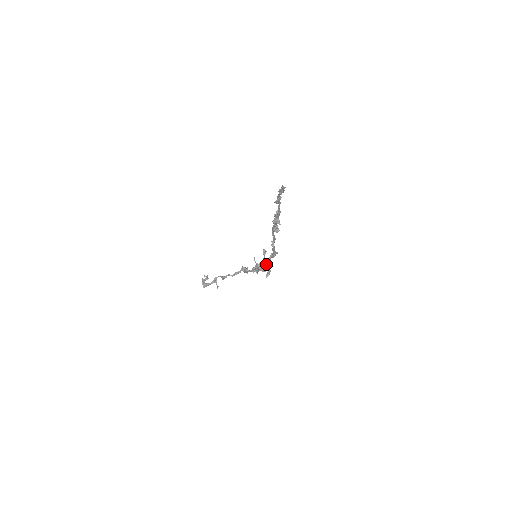
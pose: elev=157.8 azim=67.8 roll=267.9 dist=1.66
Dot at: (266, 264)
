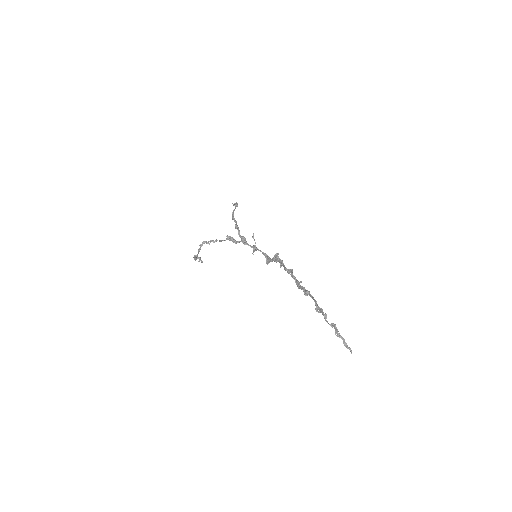
Dot at: occluded
